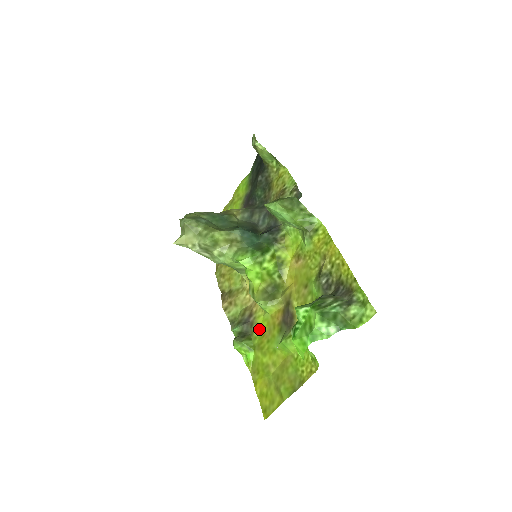
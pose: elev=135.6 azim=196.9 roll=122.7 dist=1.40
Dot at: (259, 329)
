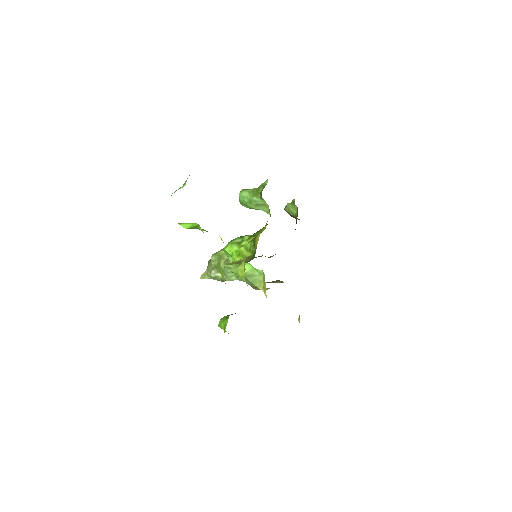
Dot at: occluded
